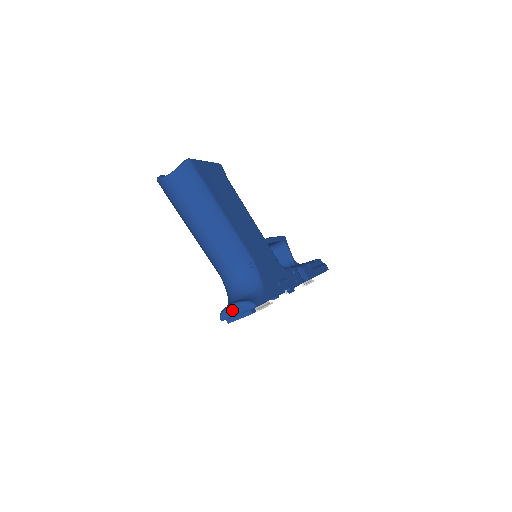
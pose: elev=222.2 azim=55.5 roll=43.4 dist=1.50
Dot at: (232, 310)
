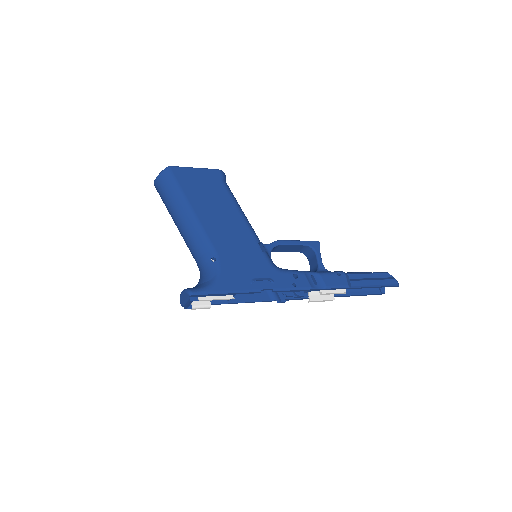
Dot at: (182, 296)
